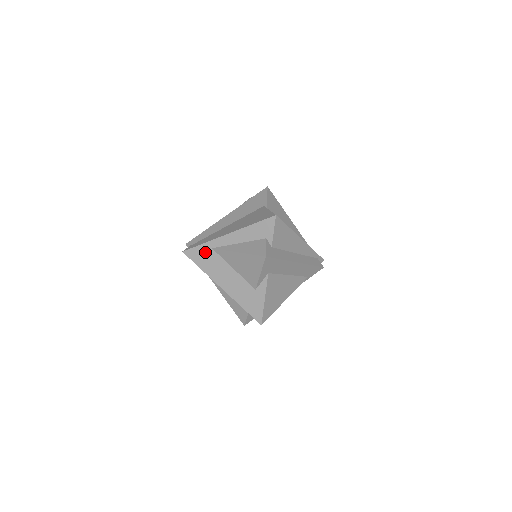
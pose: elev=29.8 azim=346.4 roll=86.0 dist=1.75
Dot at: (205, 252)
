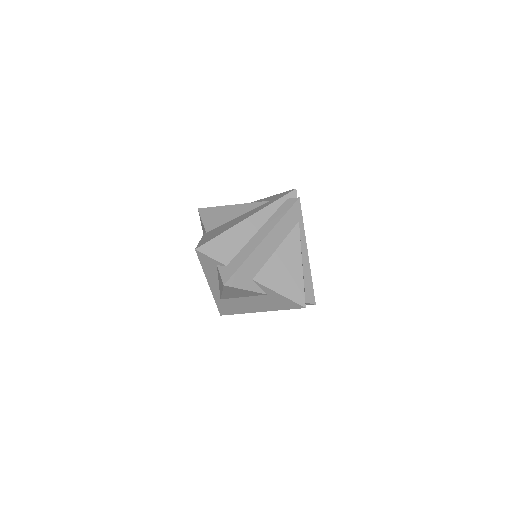
Dot at: (223, 305)
